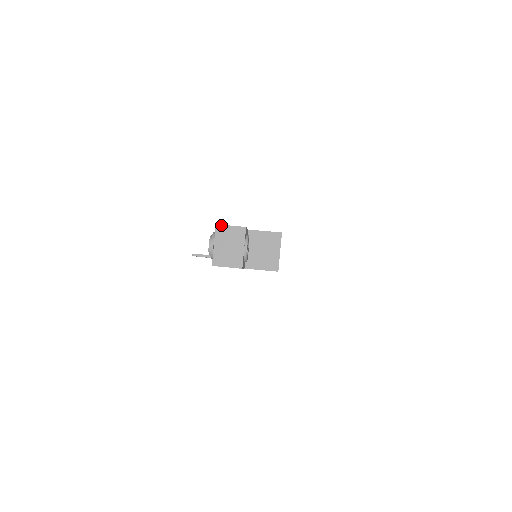
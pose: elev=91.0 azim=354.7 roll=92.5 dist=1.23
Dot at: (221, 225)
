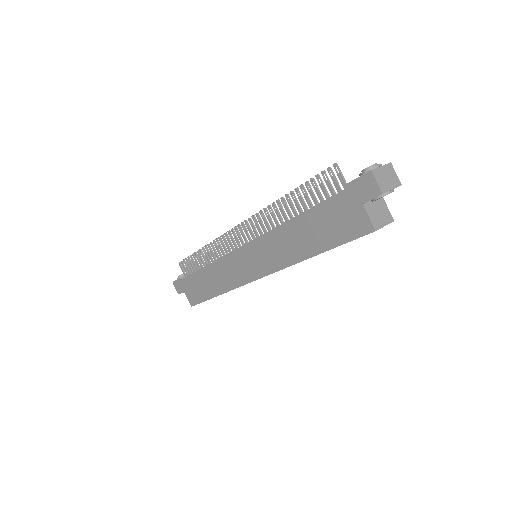
Dot at: occluded
